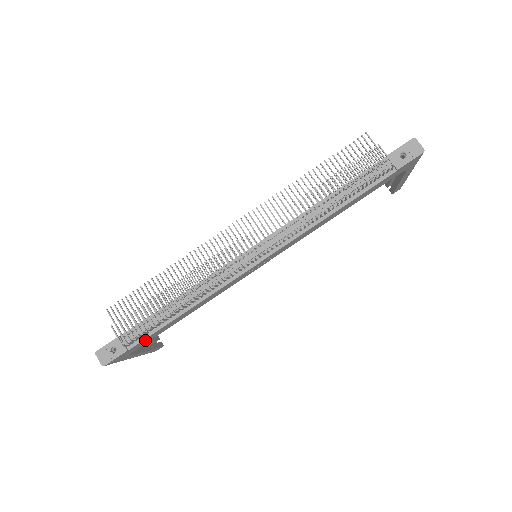
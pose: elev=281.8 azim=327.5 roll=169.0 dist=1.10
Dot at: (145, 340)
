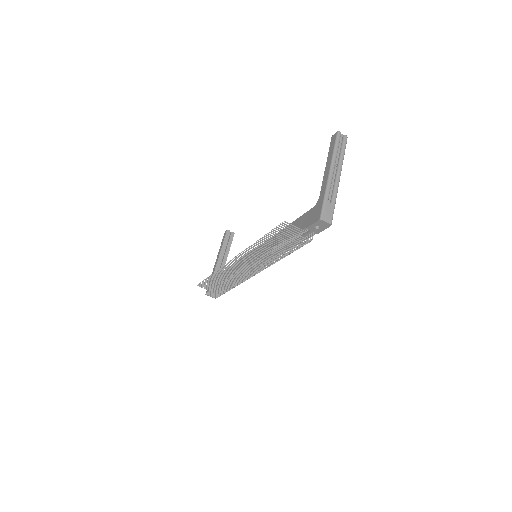
Dot at: occluded
